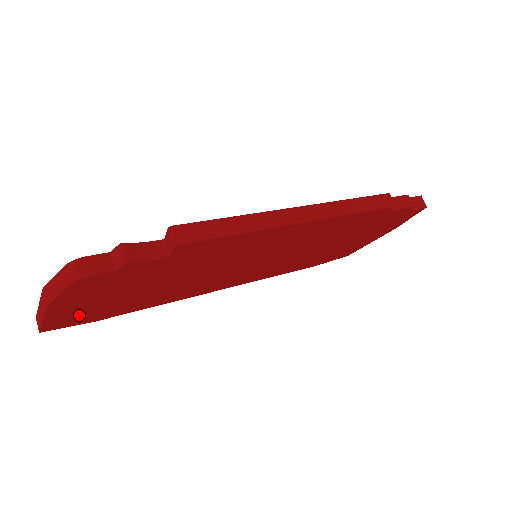
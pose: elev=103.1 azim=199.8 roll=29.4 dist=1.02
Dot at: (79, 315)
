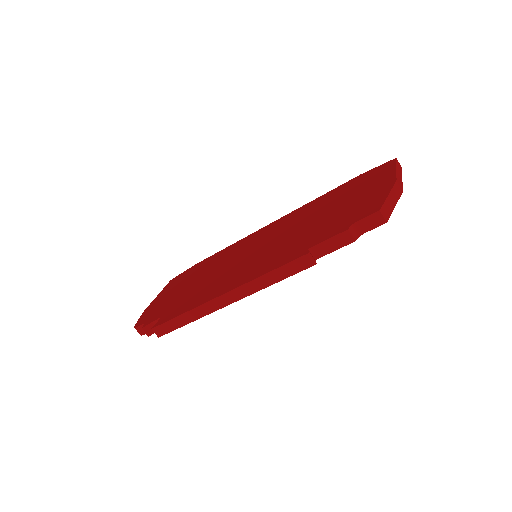
Dot at: occluded
